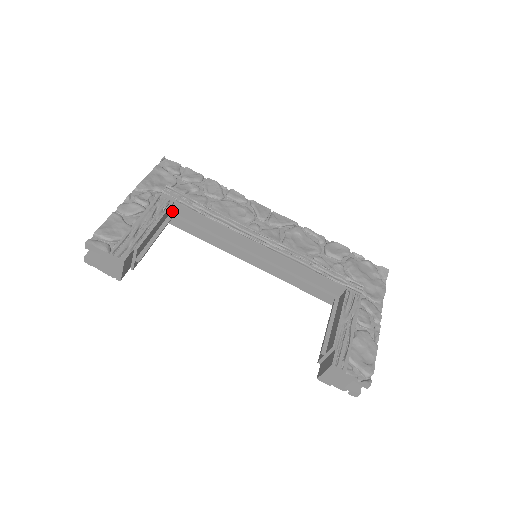
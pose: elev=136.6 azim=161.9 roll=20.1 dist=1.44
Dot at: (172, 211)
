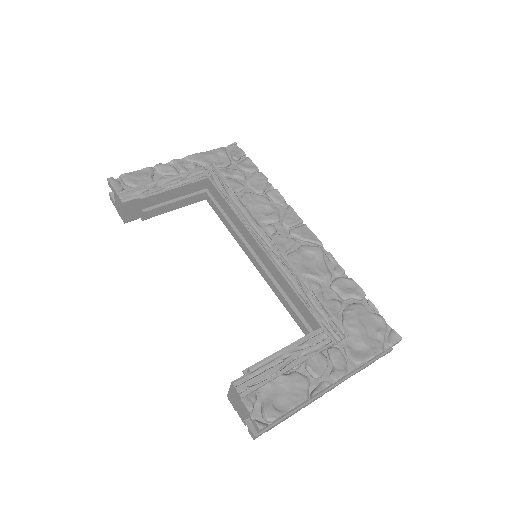
Dot at: (207, 188)
